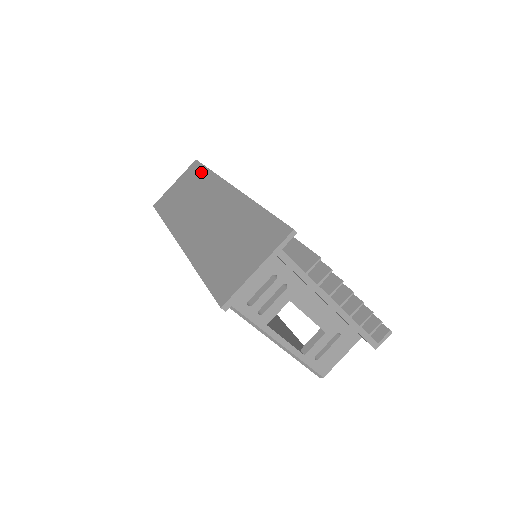
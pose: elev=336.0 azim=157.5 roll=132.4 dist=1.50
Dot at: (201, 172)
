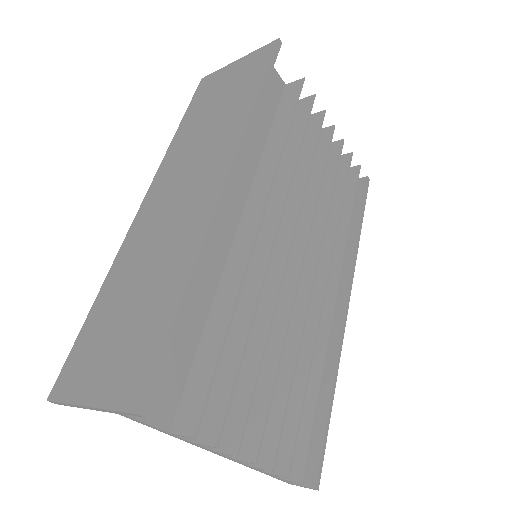
Dot at: (253, 82)
